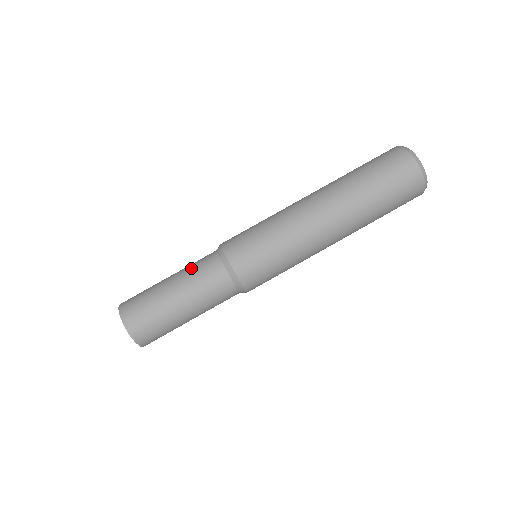
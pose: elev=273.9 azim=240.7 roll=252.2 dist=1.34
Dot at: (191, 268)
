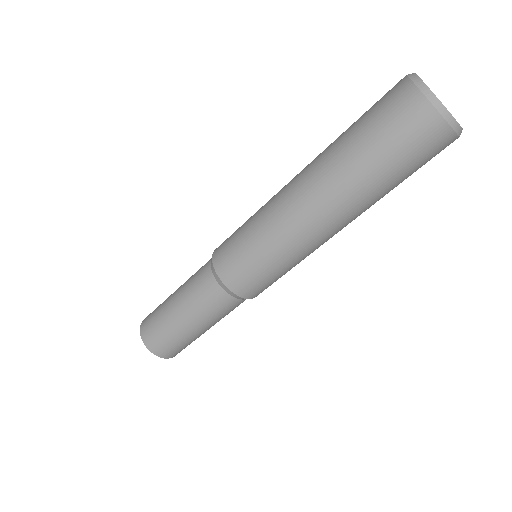
Dot at: (199, 305)
